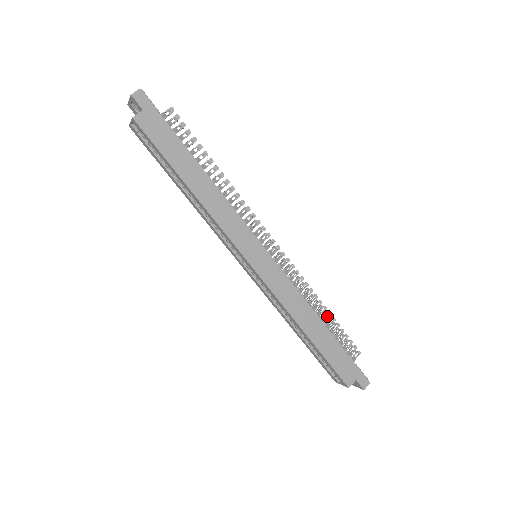
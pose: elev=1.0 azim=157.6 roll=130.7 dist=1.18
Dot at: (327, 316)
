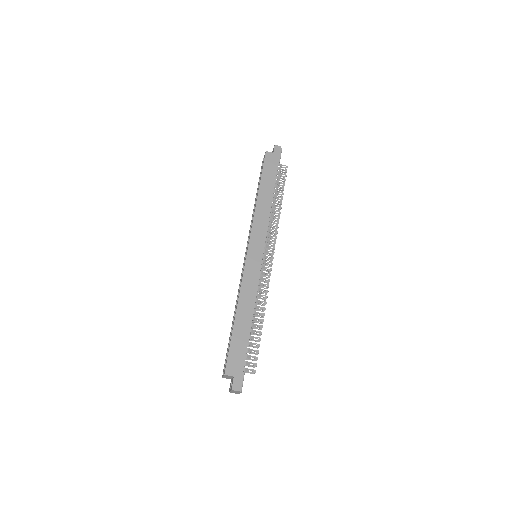
Dot at: (259, 327)
